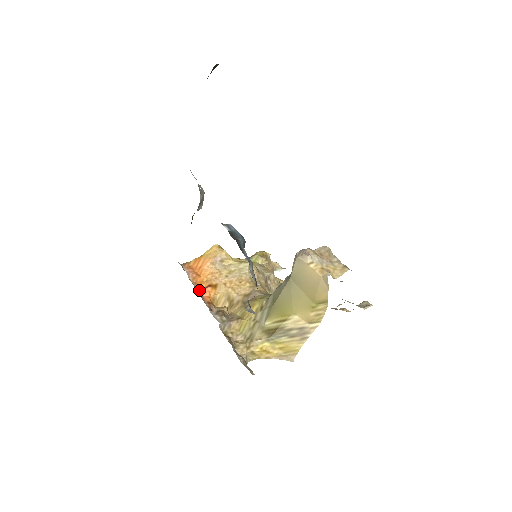
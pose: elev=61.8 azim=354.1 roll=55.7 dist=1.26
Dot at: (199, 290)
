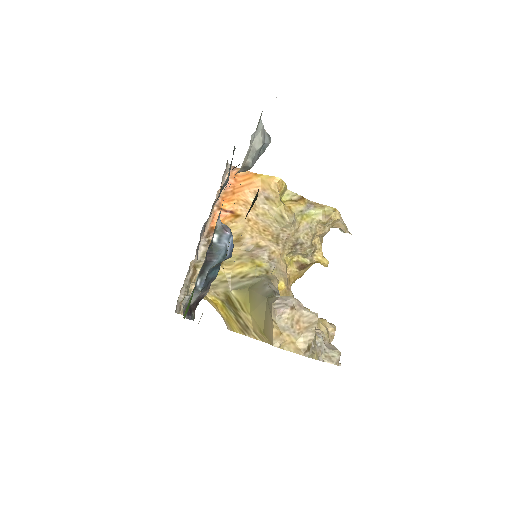
Dot at: (217, 209)
